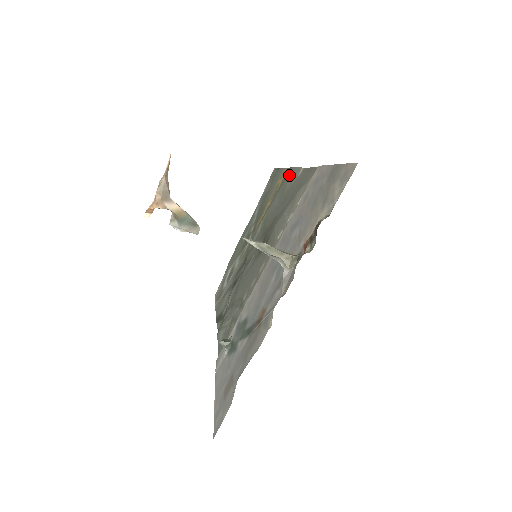
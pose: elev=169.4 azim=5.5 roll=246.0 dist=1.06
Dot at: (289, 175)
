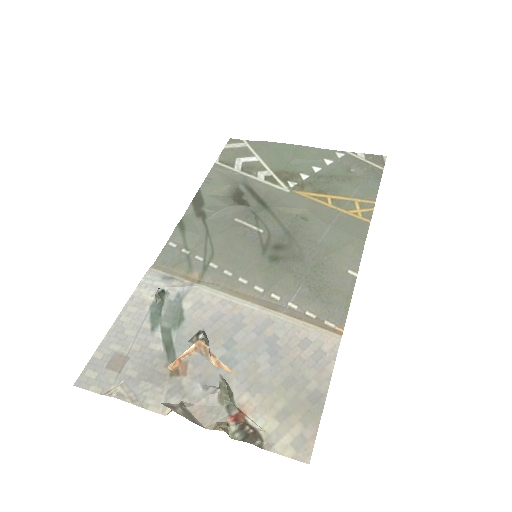
Dot at: (354, 243)
